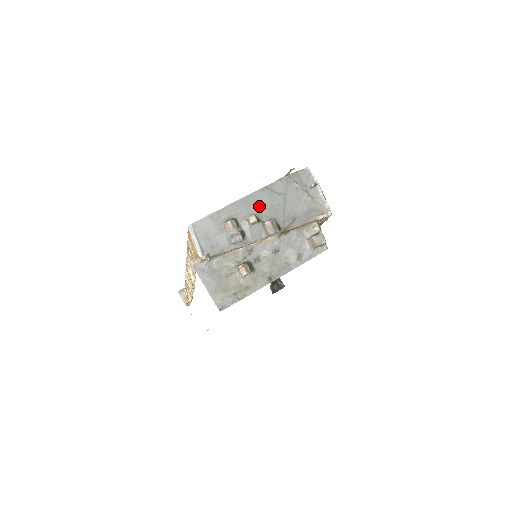
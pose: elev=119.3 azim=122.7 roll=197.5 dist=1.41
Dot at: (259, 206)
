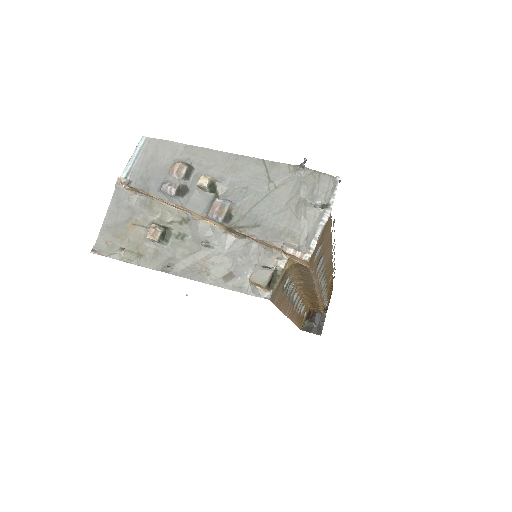
Dot at: (233, 176)
